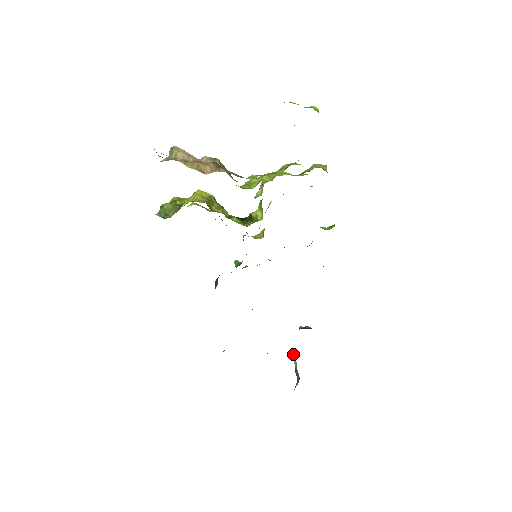
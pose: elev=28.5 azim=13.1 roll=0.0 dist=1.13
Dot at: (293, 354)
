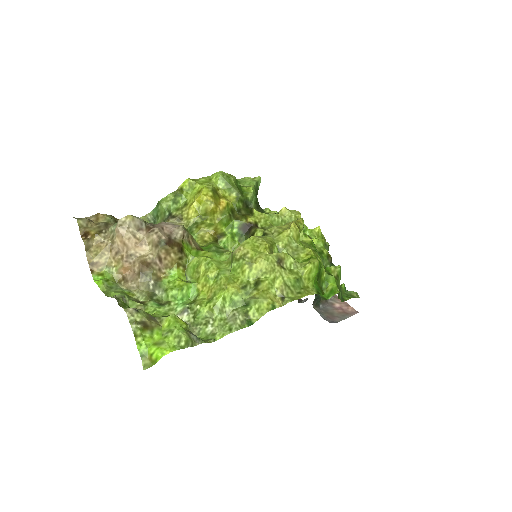
Dot at: occluded
